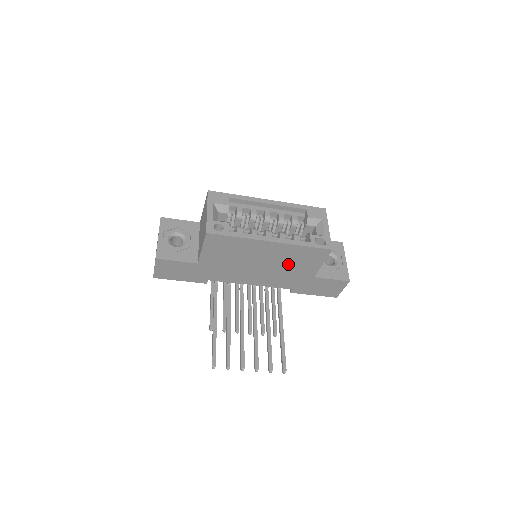
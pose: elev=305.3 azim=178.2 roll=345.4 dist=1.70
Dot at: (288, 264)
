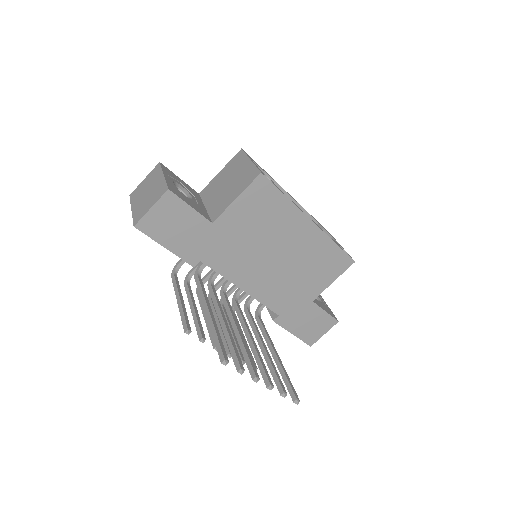
Dot at: (303, 268)
